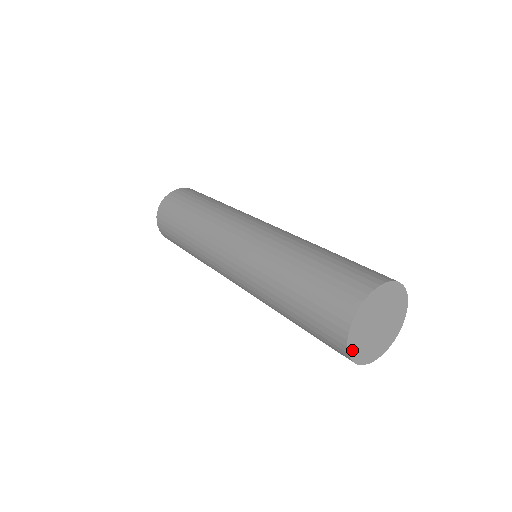
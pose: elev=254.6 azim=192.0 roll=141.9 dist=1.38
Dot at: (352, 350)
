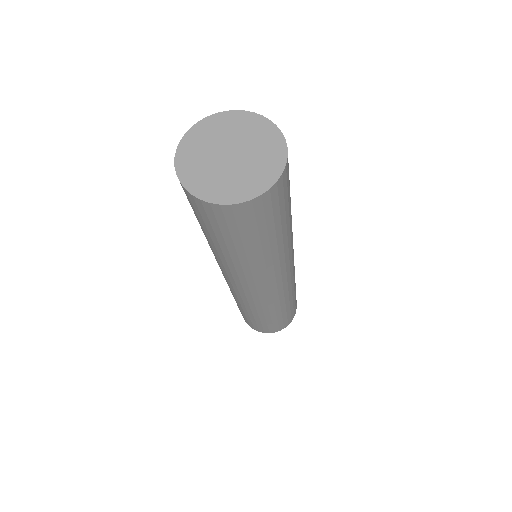
Dot at: (206, 195)
